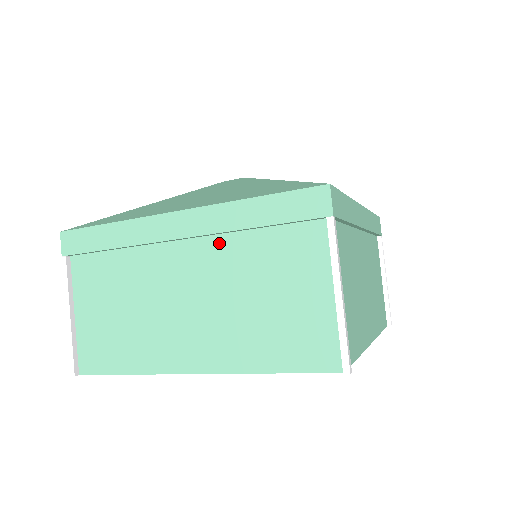
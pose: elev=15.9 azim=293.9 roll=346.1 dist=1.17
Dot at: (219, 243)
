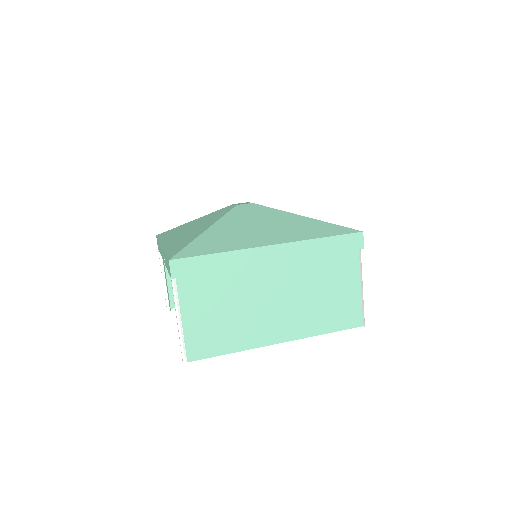
Dot at: (297, 264)
